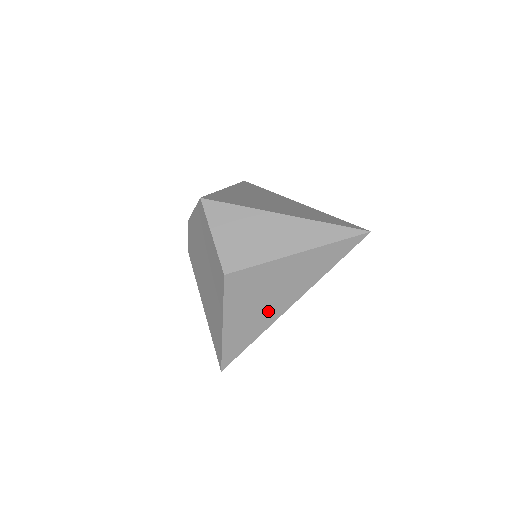
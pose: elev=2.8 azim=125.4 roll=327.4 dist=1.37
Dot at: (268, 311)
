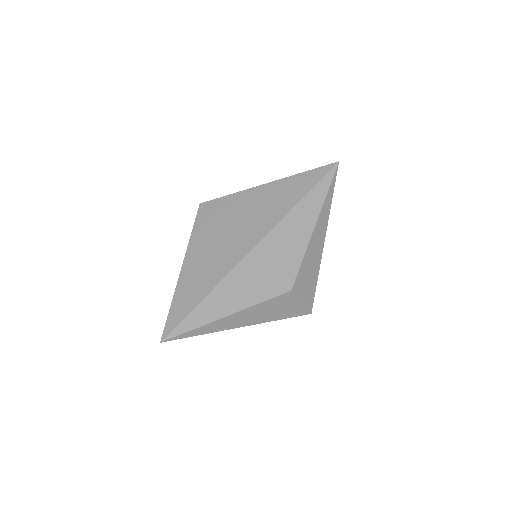
Dot at: (229, 252)
